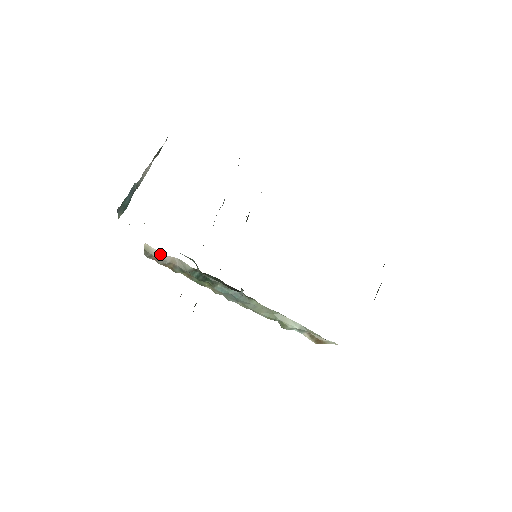
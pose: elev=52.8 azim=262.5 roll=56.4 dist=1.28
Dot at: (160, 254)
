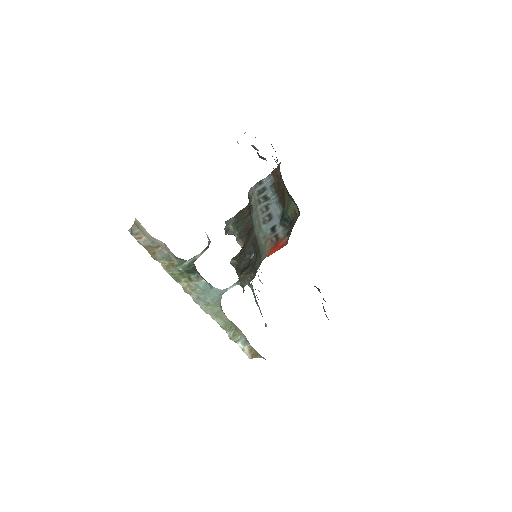
Dot at: (148, 234)
